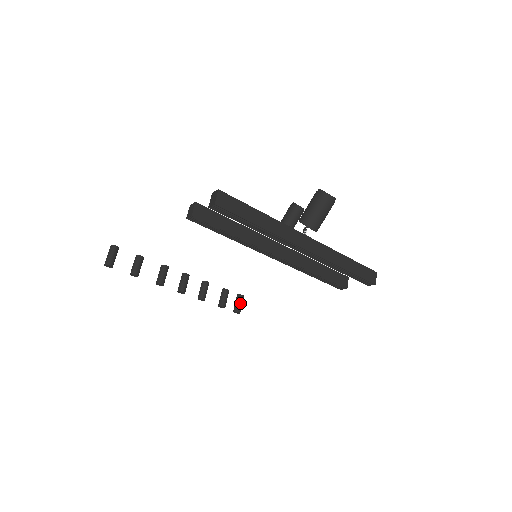
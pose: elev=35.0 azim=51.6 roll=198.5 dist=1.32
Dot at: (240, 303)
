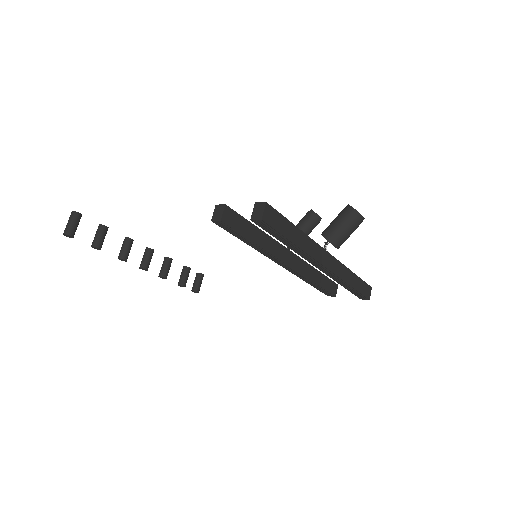
Dot at: (200, 282)
